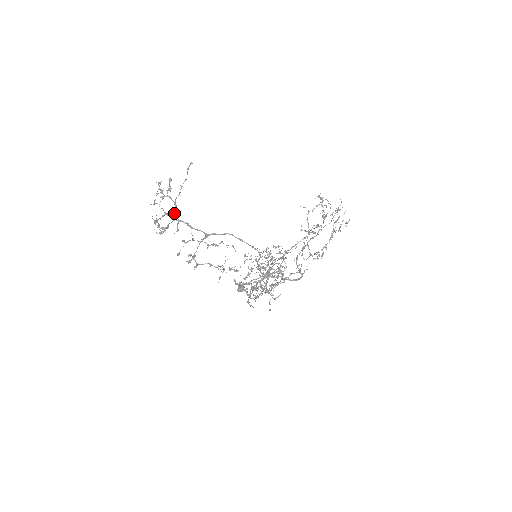
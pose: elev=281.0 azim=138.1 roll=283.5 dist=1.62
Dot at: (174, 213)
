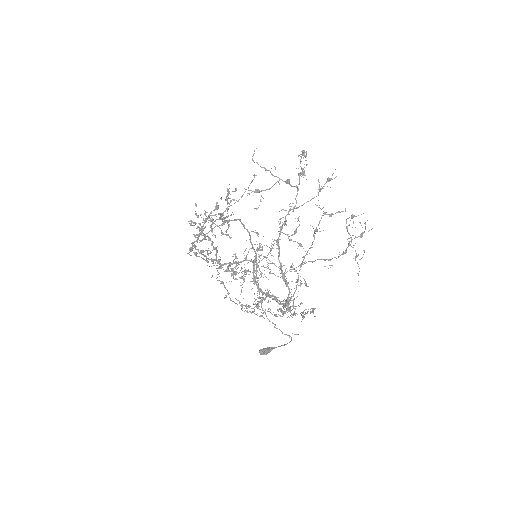
Dot at: (223, 214)
